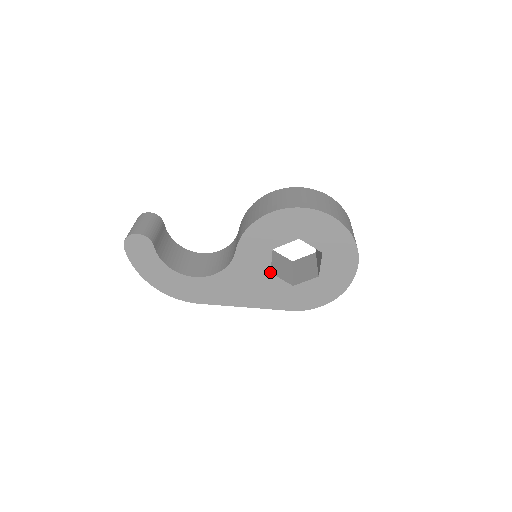
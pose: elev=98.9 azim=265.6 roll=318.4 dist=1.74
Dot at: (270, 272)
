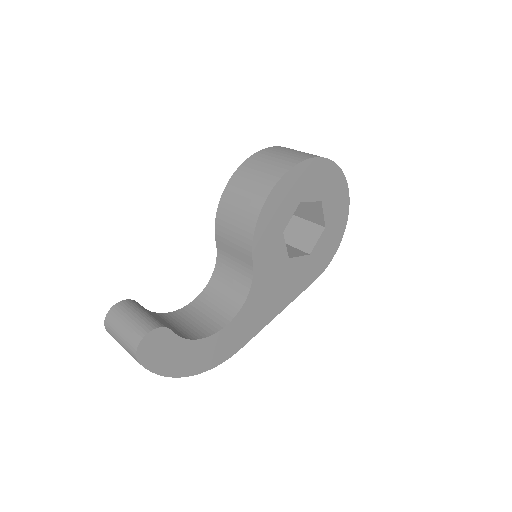
Dot at: (288, 258)
